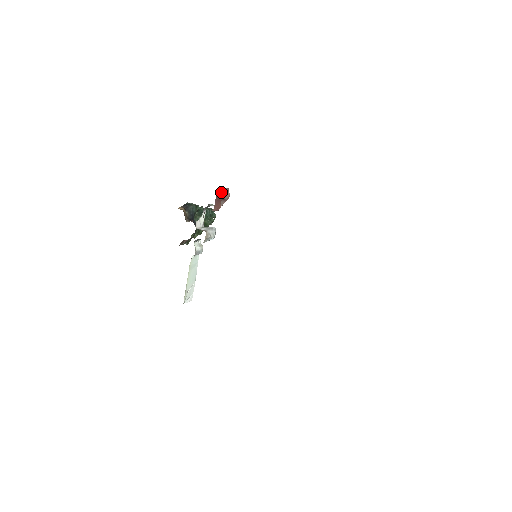
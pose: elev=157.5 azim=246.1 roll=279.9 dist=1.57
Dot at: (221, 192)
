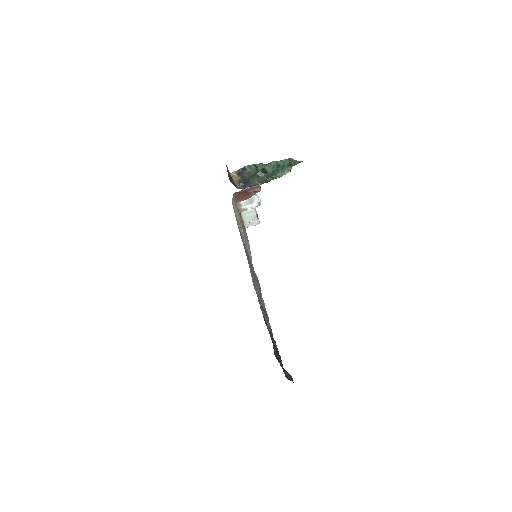
Dot at: (244, 191)
